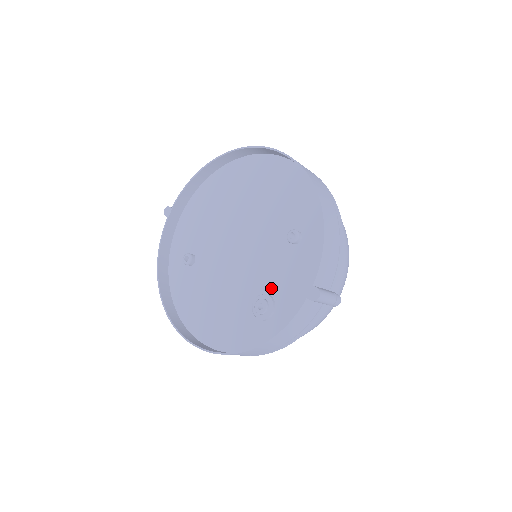
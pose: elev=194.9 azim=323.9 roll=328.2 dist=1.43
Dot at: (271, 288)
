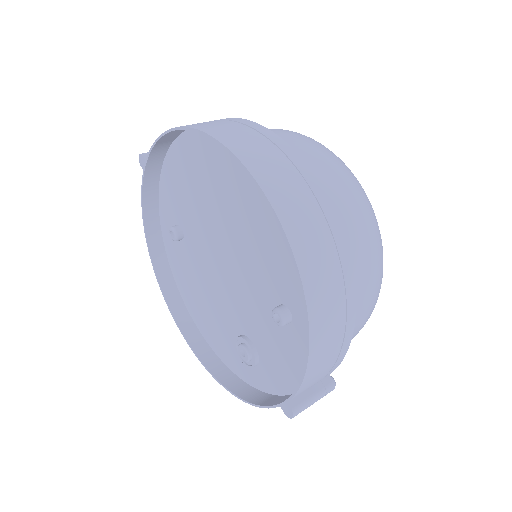
Dot at: (256, 341)
